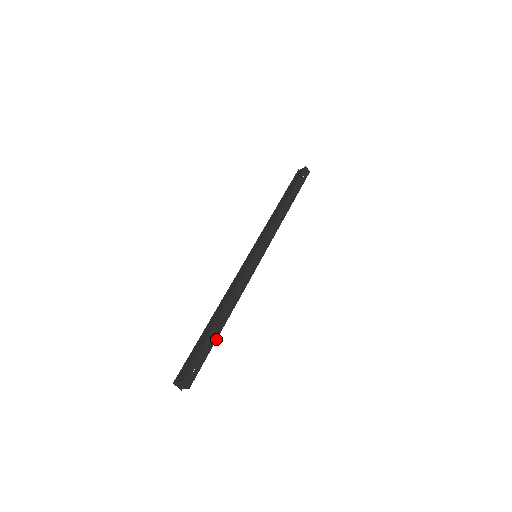
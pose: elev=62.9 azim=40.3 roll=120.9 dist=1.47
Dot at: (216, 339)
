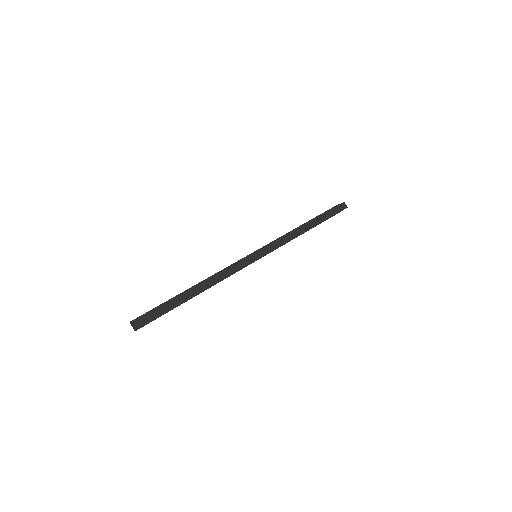
Dot at: occluded
